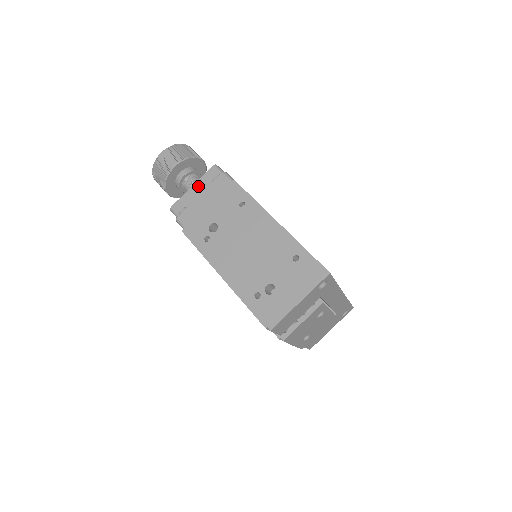
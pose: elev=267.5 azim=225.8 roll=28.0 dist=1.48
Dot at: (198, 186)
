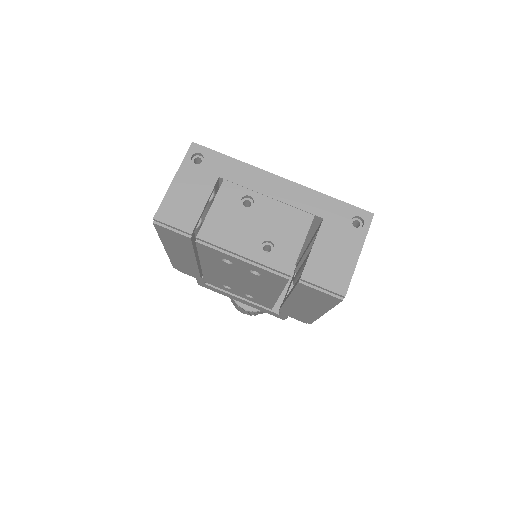
Dot at: occluded
